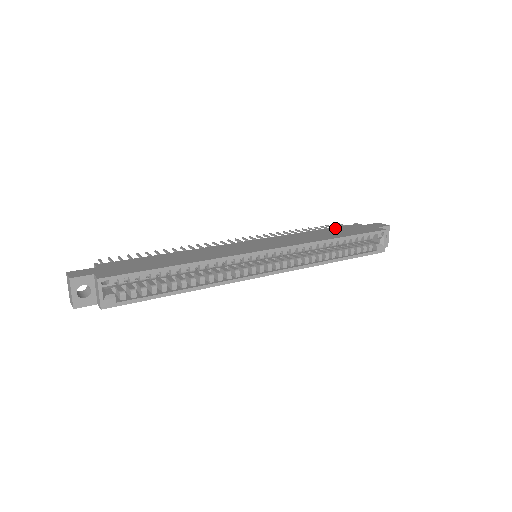
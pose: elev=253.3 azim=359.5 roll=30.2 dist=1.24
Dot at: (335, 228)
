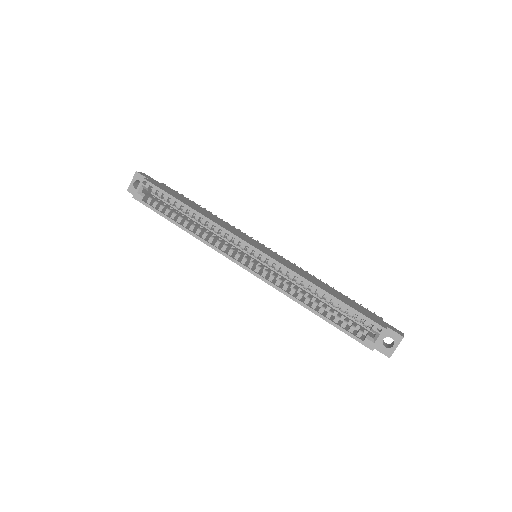
Dot at: (350, 299)
